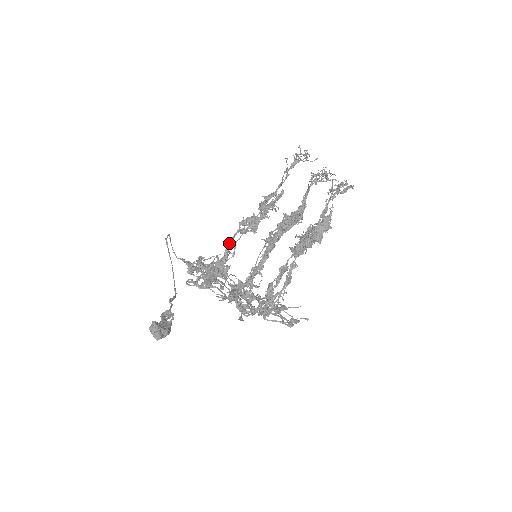
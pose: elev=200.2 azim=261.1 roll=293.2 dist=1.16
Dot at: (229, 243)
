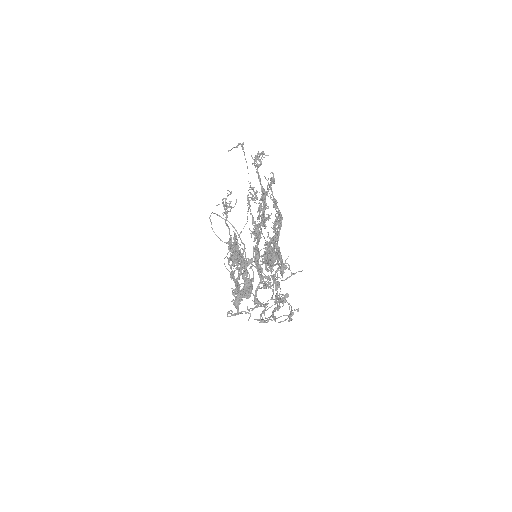
Dot at: (232, 276)
